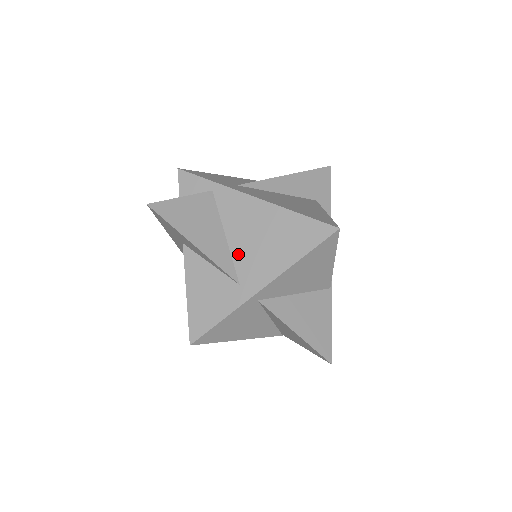
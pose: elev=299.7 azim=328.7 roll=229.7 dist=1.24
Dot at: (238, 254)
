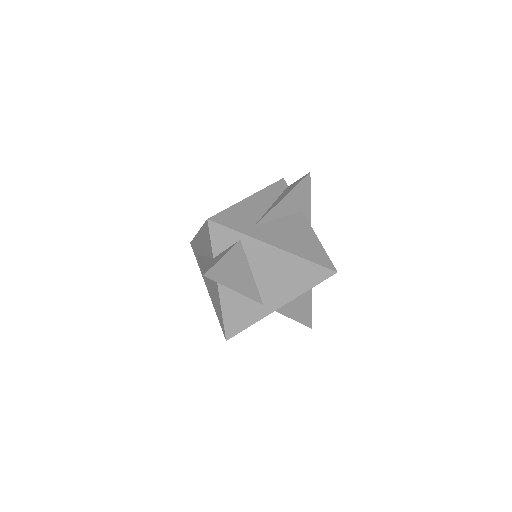
Dot at: (262, 286)
